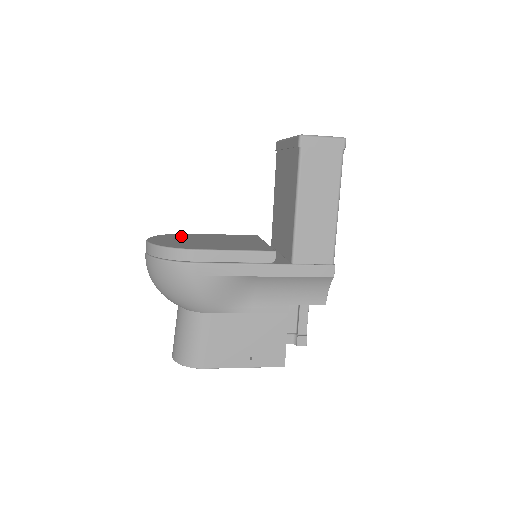
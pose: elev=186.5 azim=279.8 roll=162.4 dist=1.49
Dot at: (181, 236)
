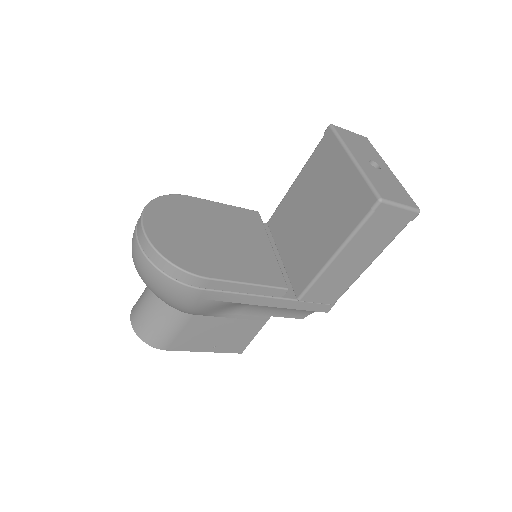
Dot at: (179, 210)
